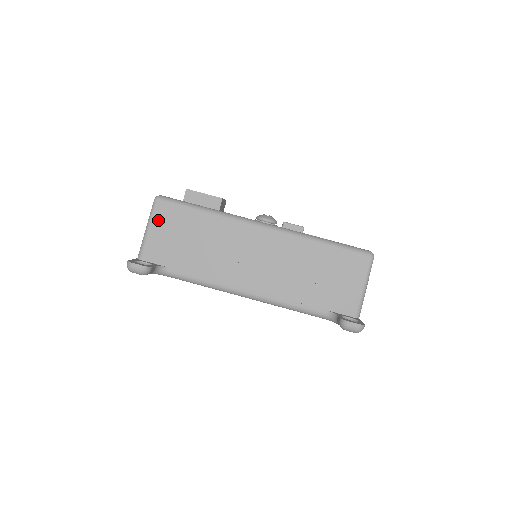
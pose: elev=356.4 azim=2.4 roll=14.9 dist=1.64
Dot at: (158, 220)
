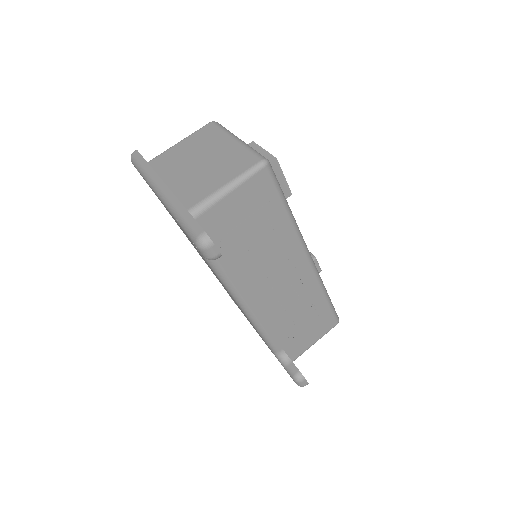
Dot at: (248, 189)
